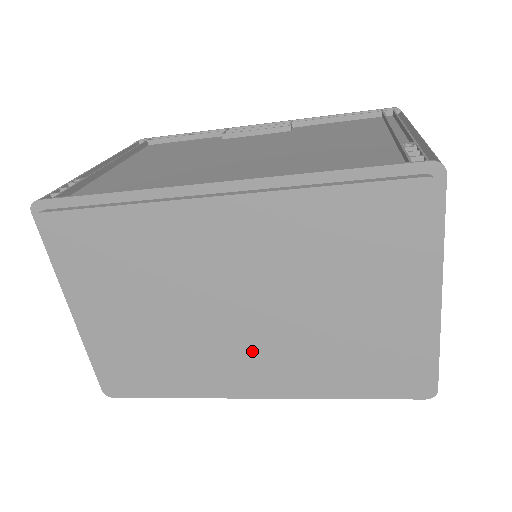
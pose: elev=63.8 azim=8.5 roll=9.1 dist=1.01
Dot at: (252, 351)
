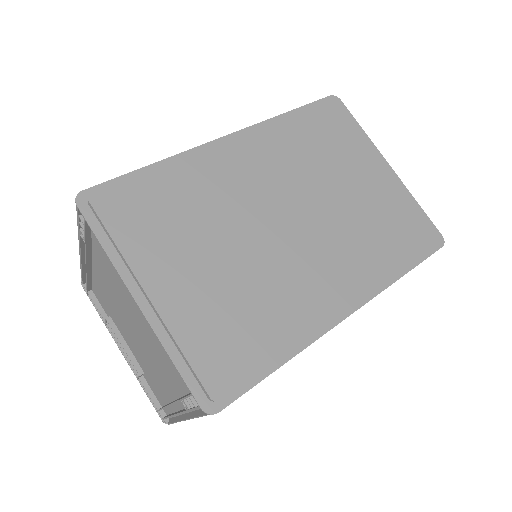
Dot at: (319, 256)
